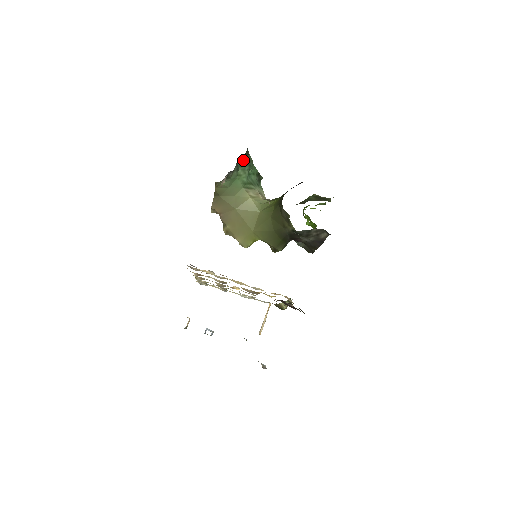
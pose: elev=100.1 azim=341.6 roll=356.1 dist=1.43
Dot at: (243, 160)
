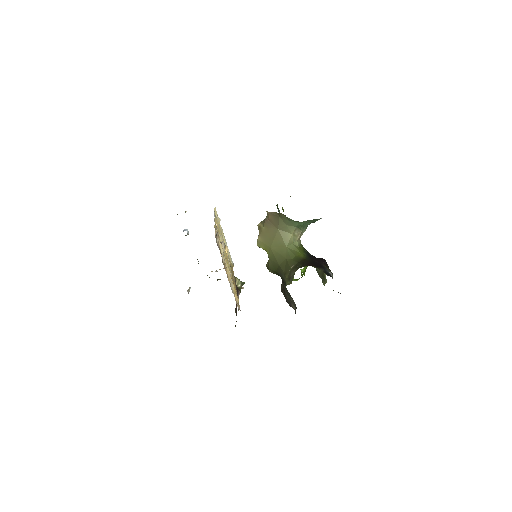
Dot at: (315, 219)
